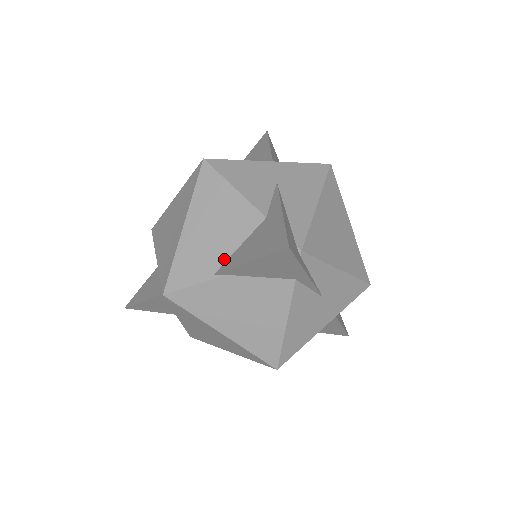
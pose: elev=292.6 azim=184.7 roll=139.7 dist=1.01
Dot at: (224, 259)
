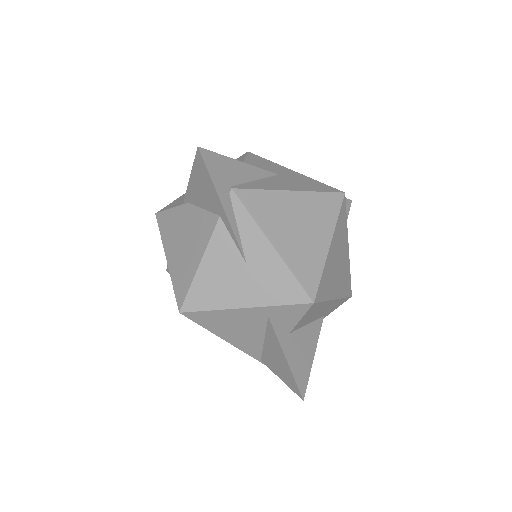
Dot at: occluded
